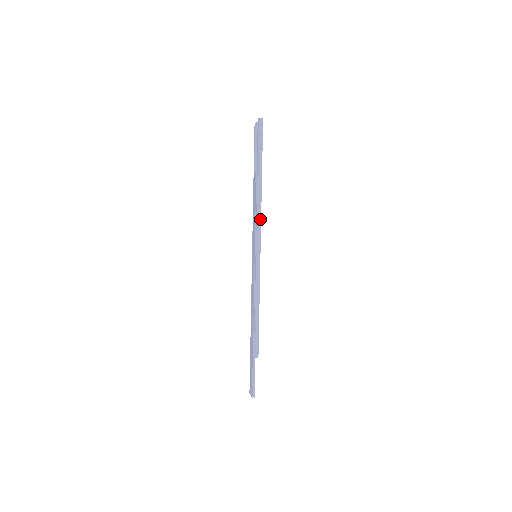
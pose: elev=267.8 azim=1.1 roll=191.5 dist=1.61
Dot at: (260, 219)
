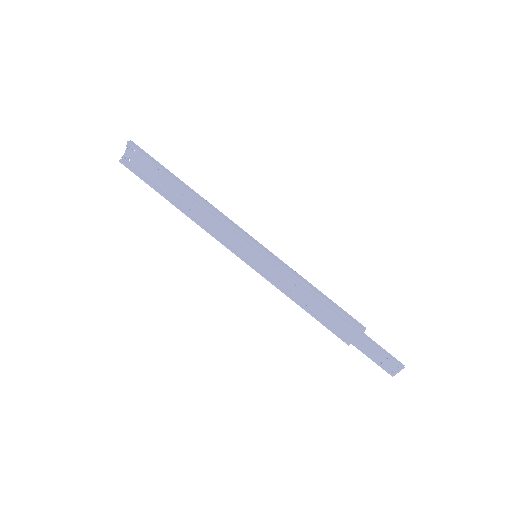
Dot at: (226, 217)
